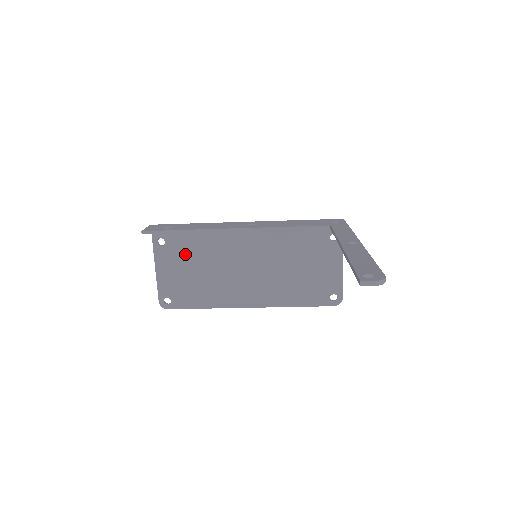
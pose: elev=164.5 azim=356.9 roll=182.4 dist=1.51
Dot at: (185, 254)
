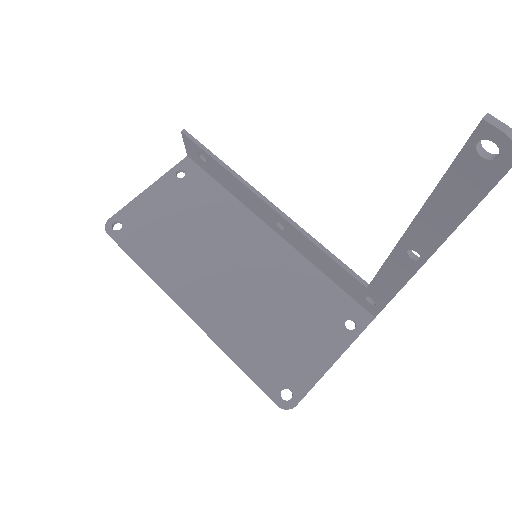
Dot at: (188, 202)
